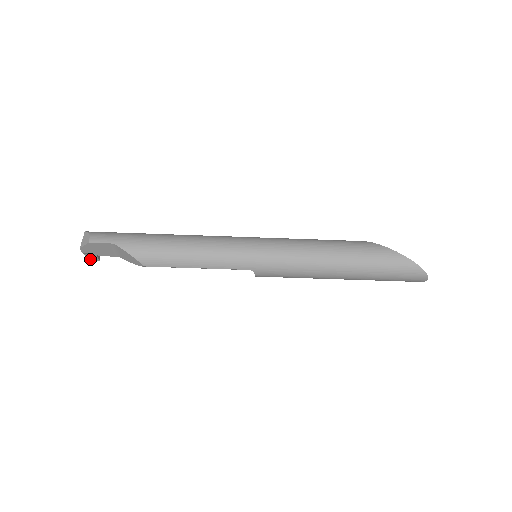
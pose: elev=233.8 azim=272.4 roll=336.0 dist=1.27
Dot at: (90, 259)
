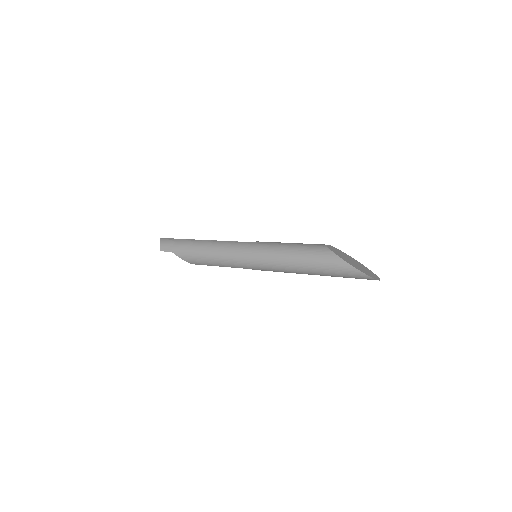
Dot at: occluded
